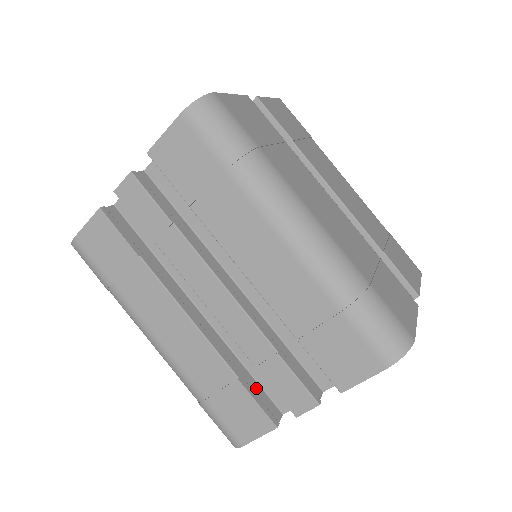
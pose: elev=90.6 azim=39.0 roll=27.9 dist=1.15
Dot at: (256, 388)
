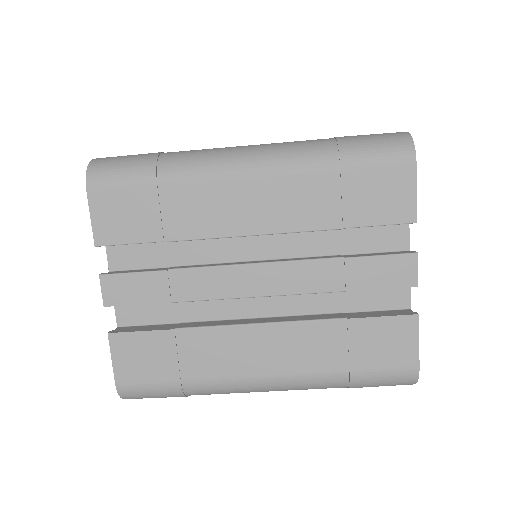
Dot at: (369, 314)
